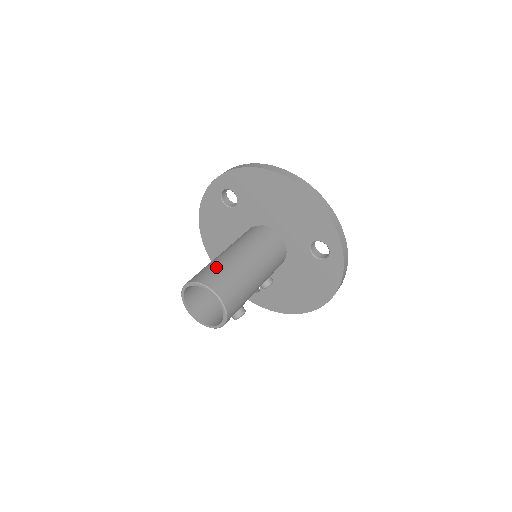
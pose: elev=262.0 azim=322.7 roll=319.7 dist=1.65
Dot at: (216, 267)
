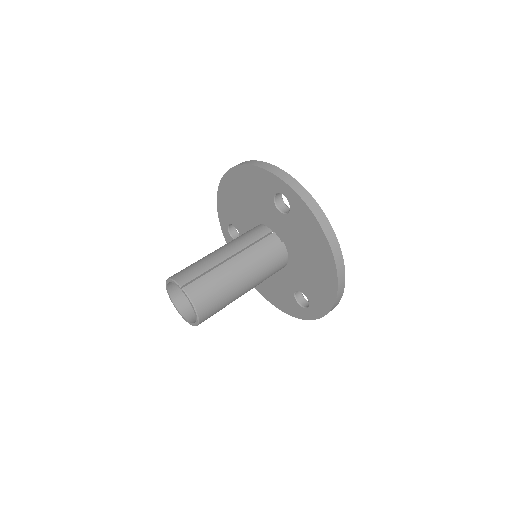
Dot at: (216, 288)
